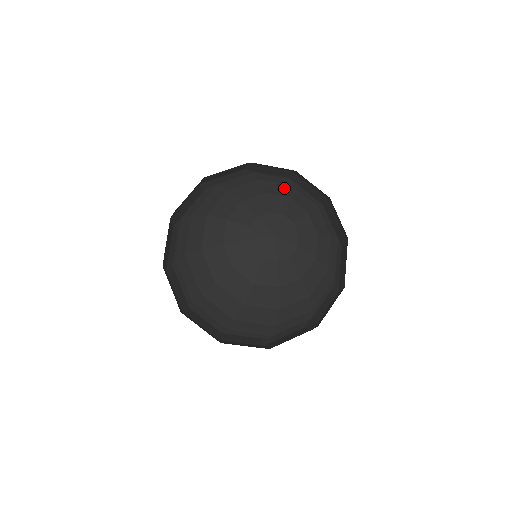
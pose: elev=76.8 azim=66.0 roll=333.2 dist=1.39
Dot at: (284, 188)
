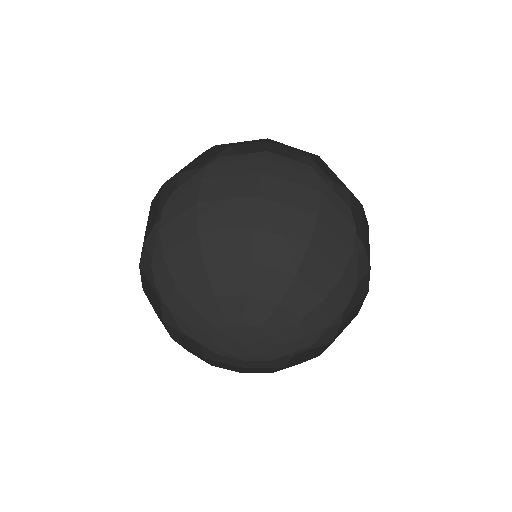
Dot at: (202, 280)
